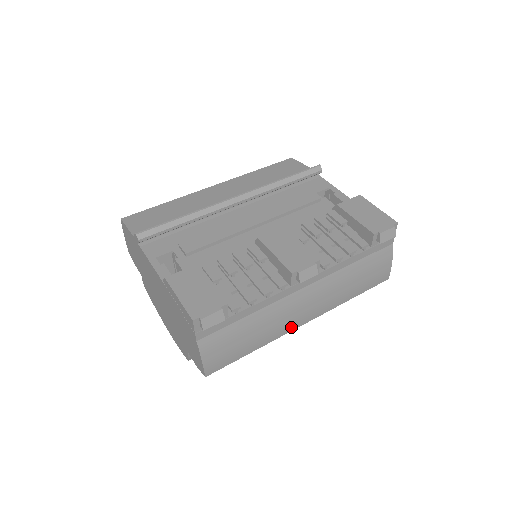
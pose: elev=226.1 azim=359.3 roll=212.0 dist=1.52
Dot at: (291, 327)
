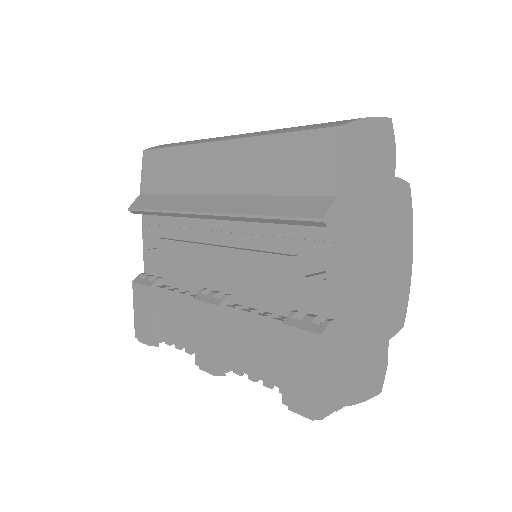
Dot at: occluded
